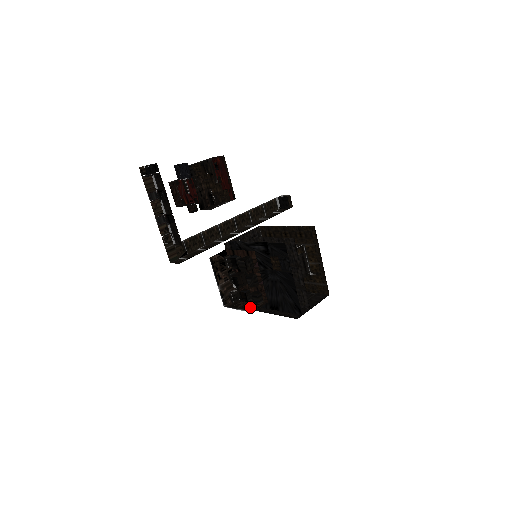
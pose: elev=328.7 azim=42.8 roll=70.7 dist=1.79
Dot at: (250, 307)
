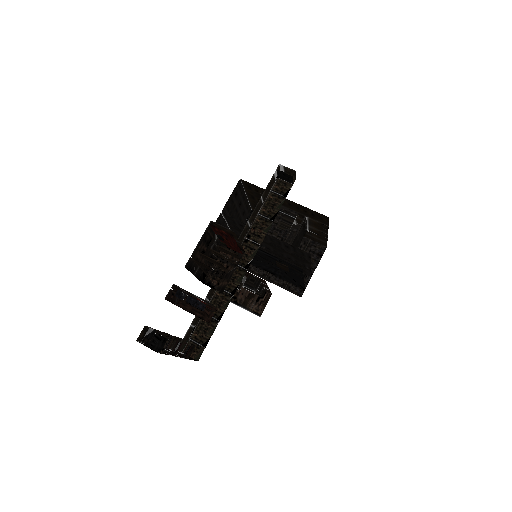
Dot at: (253, 304)
